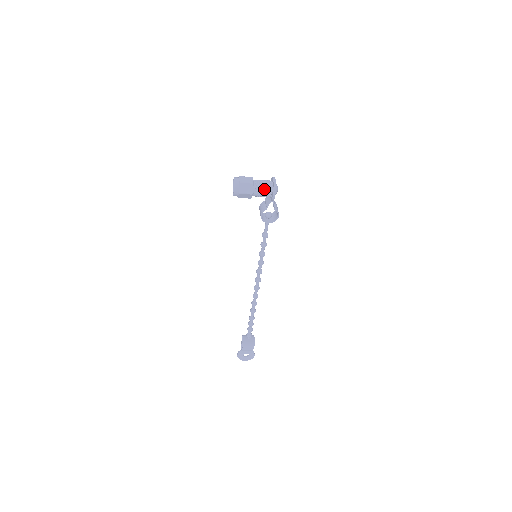
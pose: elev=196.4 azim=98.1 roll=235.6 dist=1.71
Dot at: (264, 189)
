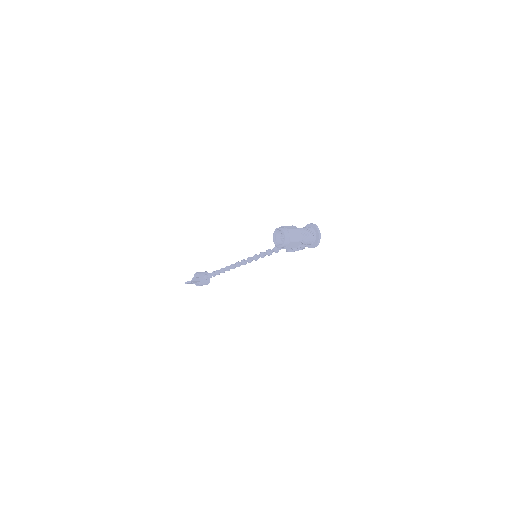
Dot at: (307, 243)
